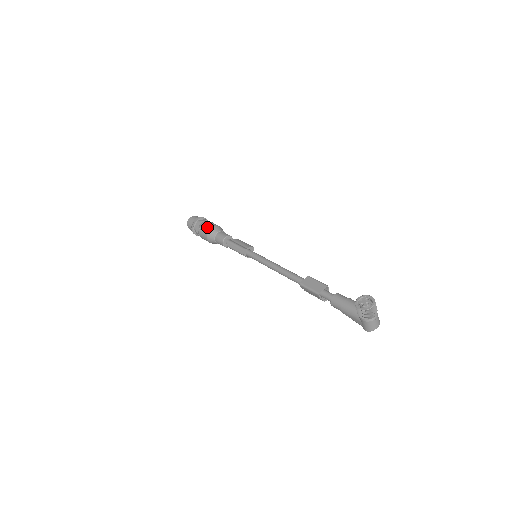
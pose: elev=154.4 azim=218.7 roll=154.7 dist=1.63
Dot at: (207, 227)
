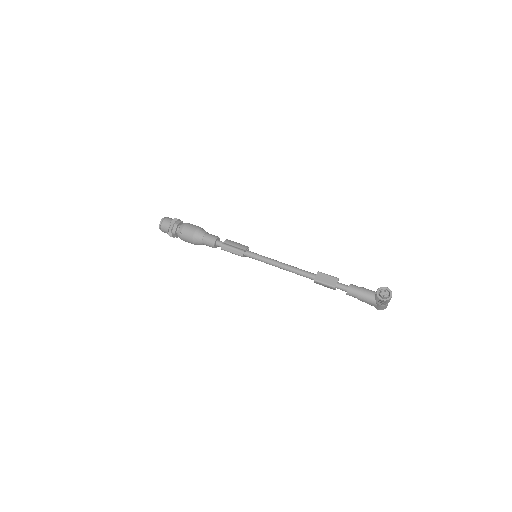
Dot at: (190, 231)
